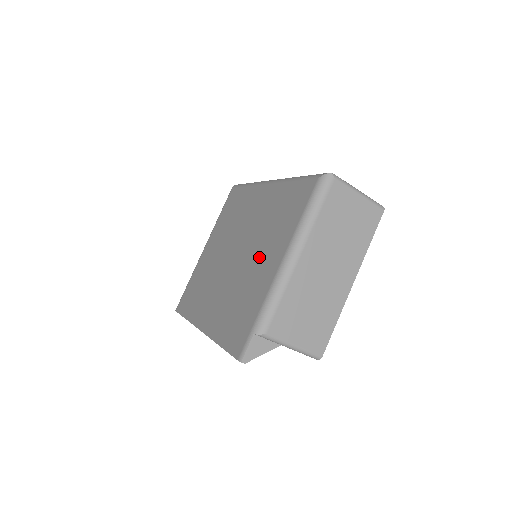
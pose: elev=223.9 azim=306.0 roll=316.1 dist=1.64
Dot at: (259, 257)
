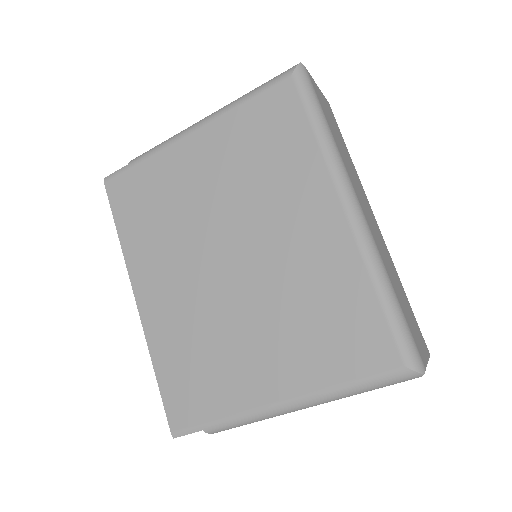
Dot at: (261, 337)
